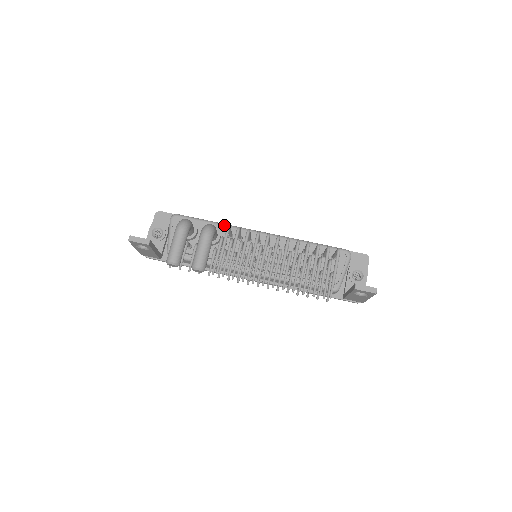
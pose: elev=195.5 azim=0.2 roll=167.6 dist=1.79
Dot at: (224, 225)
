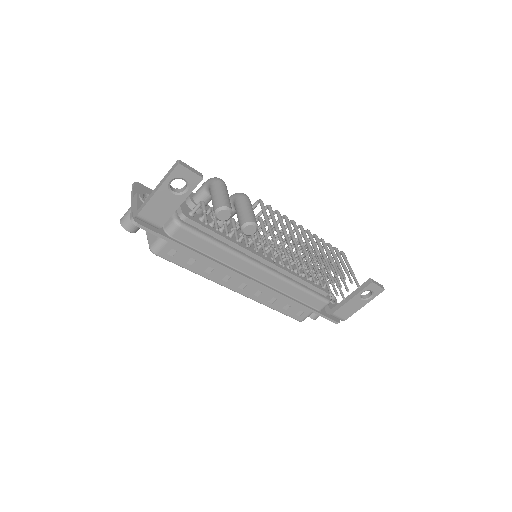
Dot at: occluded
